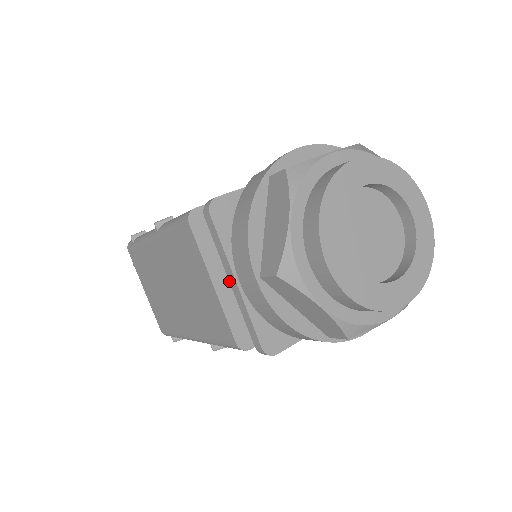
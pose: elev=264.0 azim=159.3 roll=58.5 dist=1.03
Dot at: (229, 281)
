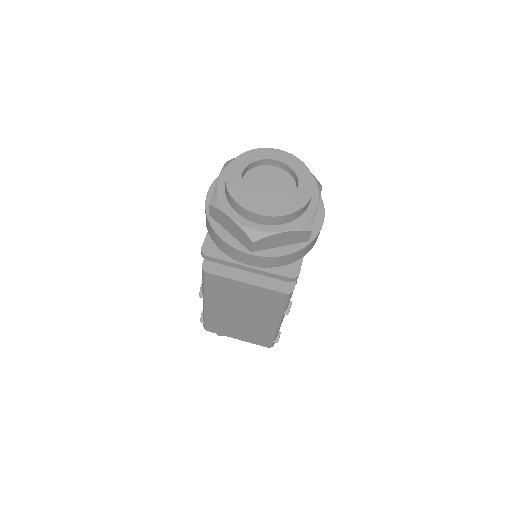
Dot at: occluded
